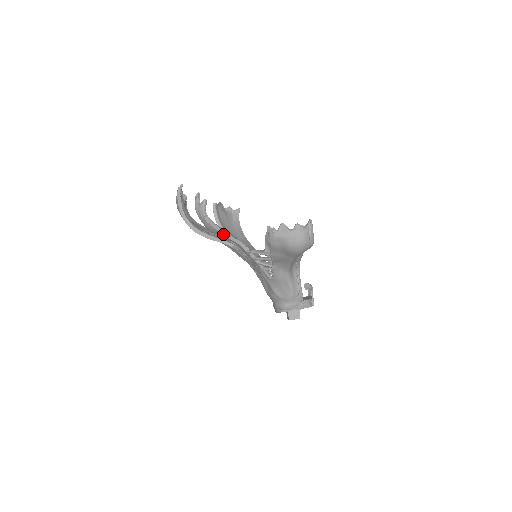
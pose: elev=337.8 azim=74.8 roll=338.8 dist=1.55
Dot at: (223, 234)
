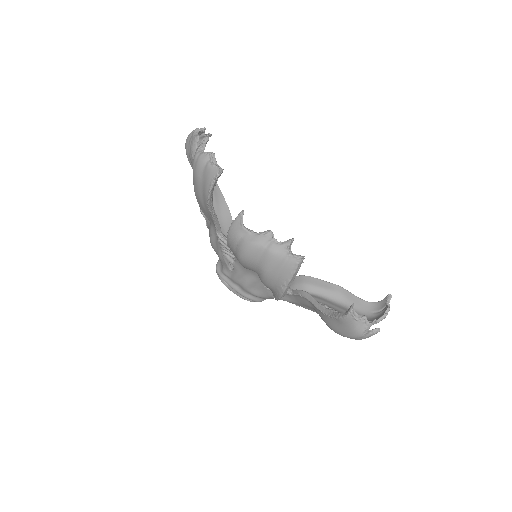
Dot at: occluded
